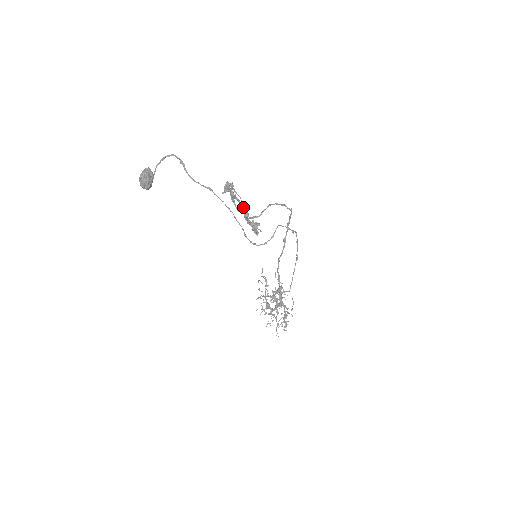
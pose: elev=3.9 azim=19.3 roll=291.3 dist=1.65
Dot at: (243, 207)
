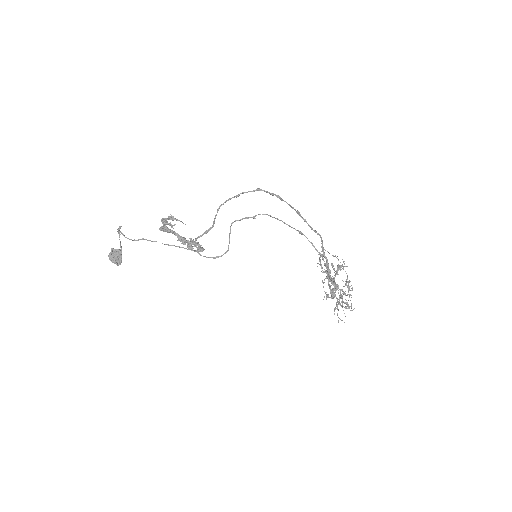
Dot at: (175, 235)
